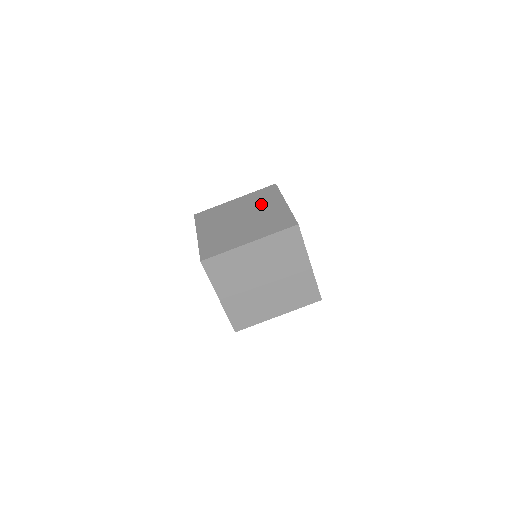
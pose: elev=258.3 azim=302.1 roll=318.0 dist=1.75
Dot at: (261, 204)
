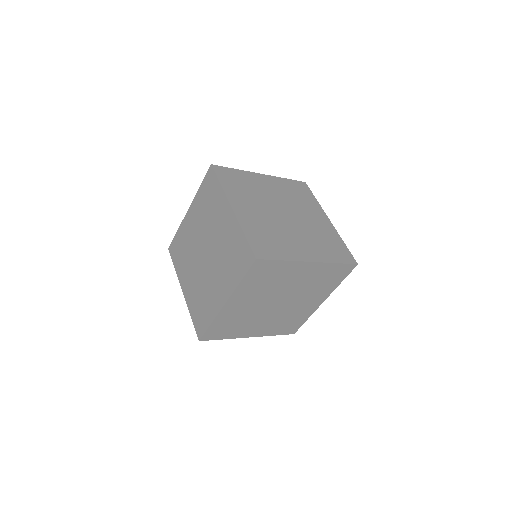
Dot at: (211, 218)
